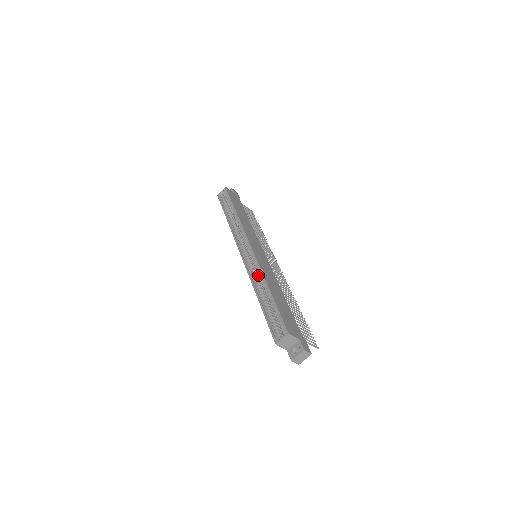
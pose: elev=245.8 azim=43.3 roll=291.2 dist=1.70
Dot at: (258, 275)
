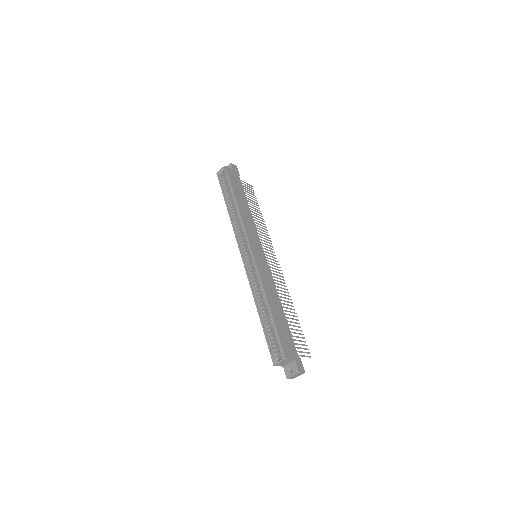
Dot at: (258, 282)
